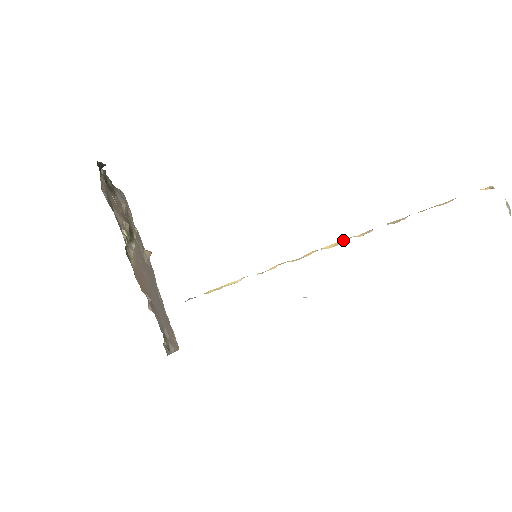
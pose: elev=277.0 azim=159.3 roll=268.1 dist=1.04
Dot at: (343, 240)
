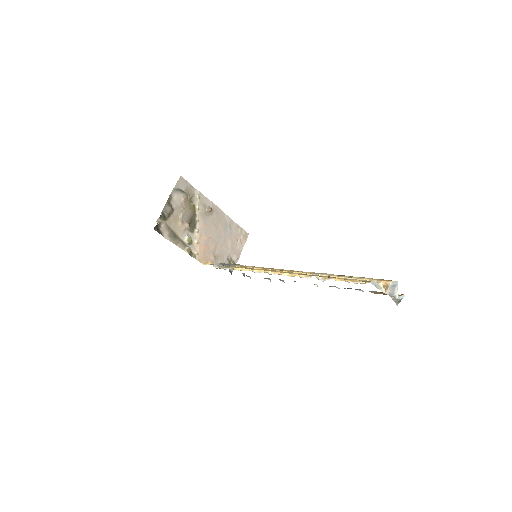
Dot at: (296, 274)
